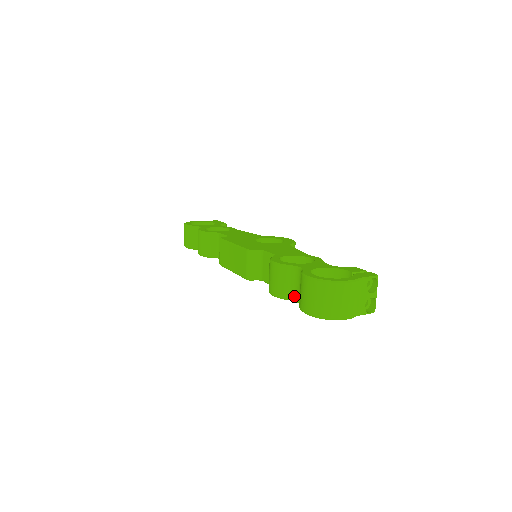
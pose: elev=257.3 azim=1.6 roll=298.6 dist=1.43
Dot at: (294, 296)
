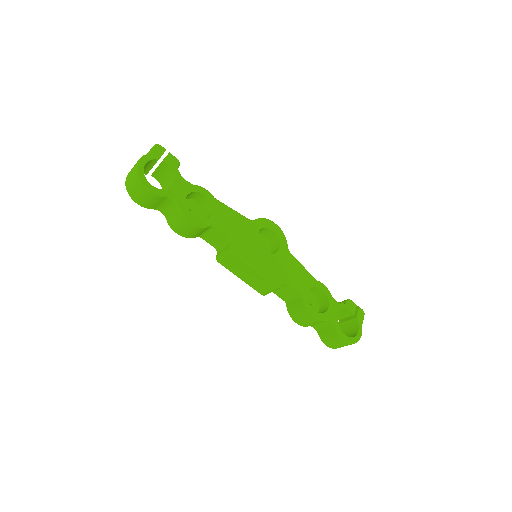
Dot at: (313, 326)
